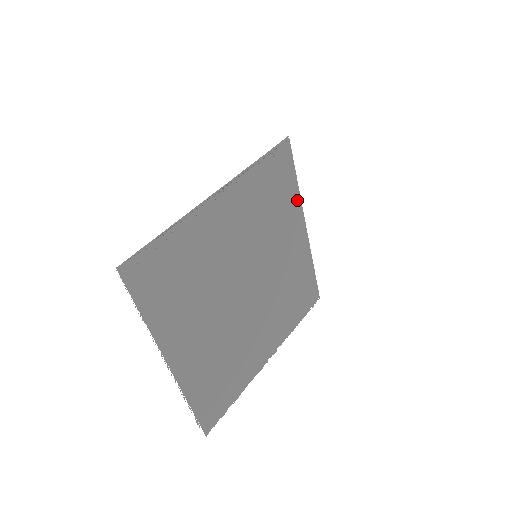
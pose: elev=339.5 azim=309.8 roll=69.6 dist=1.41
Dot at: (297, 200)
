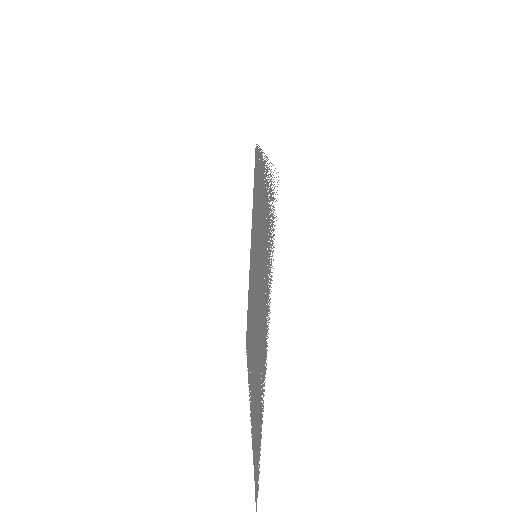
Dot at: occluded
